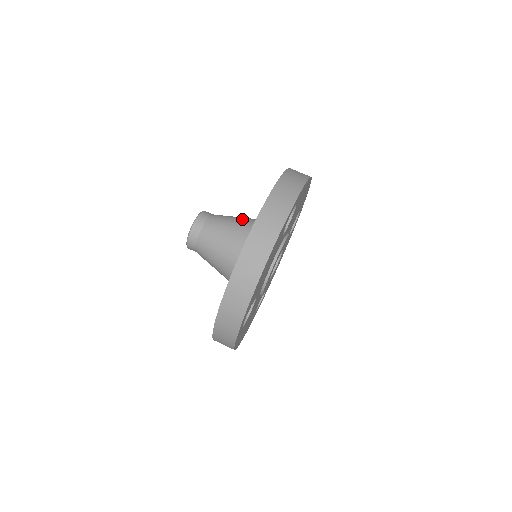
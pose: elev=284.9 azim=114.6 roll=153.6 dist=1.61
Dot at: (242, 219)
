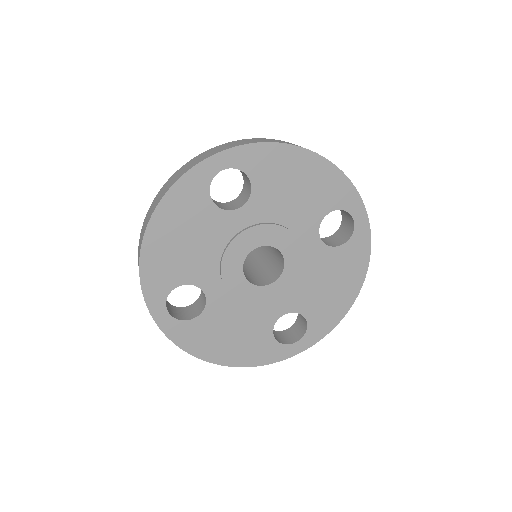
Dot at: occluded
